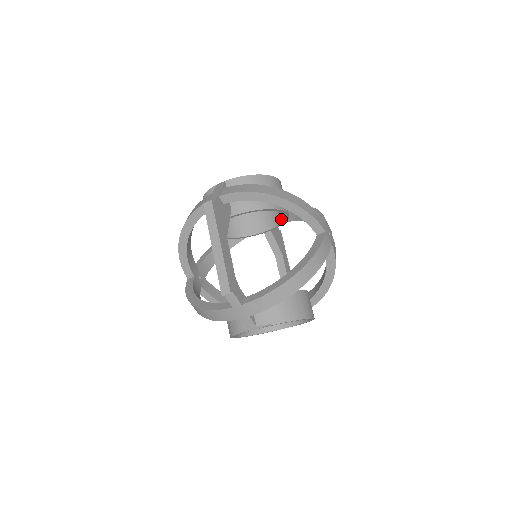
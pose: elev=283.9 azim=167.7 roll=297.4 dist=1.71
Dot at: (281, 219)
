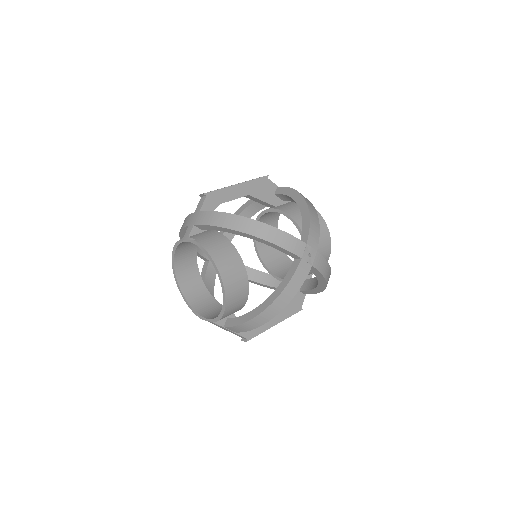
Dot at: occluded
